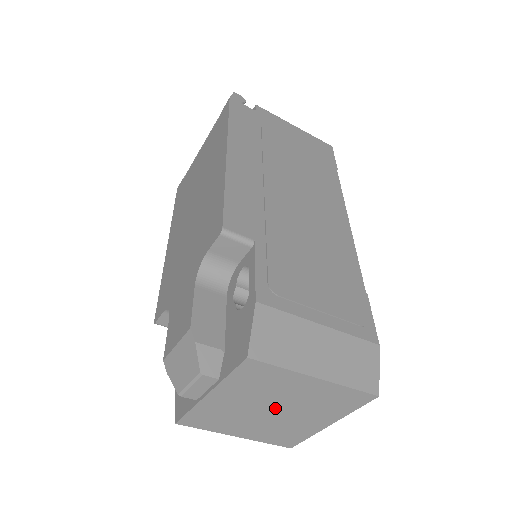
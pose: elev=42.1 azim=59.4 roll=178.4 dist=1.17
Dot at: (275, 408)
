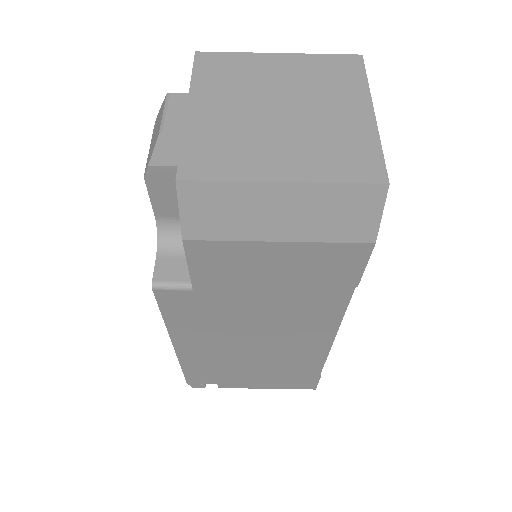
Dot at: (279, 105)
